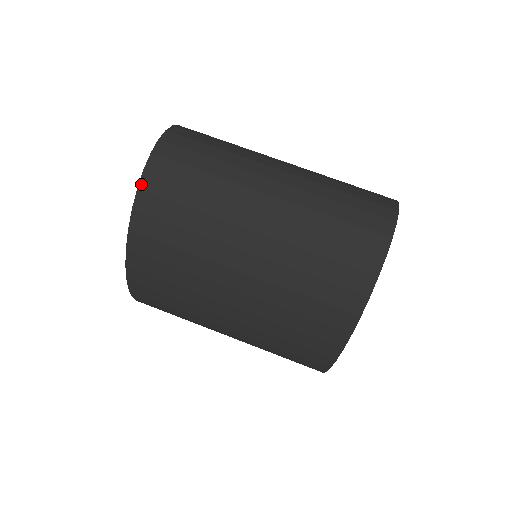
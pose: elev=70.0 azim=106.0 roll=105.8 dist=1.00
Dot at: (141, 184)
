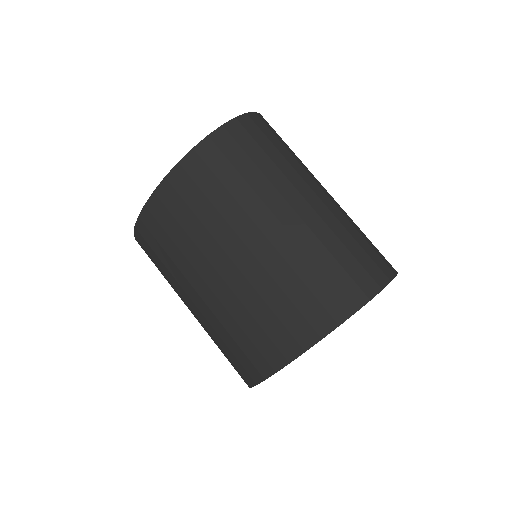
Dot at: (213, 134)
